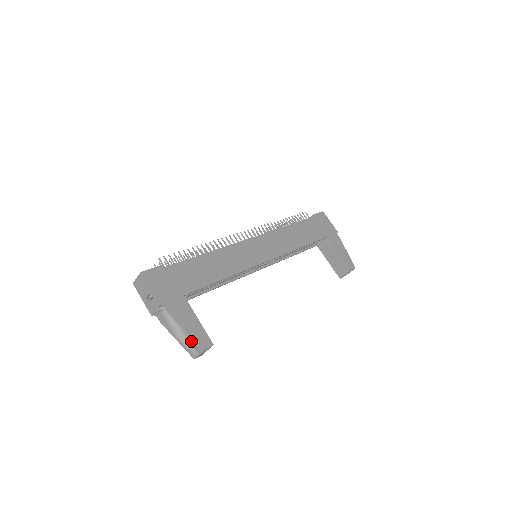
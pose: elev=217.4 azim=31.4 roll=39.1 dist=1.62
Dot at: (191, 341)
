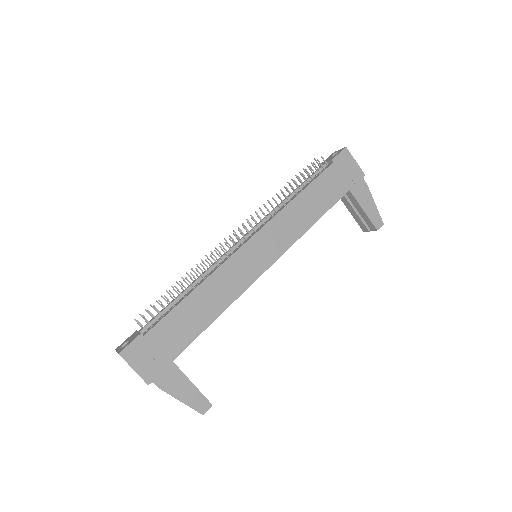
Dot at: occluded
